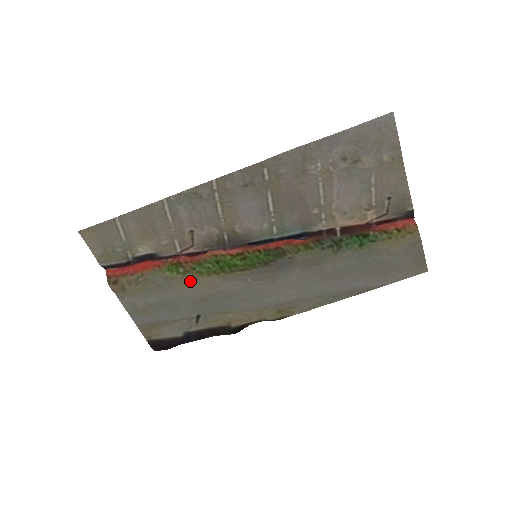
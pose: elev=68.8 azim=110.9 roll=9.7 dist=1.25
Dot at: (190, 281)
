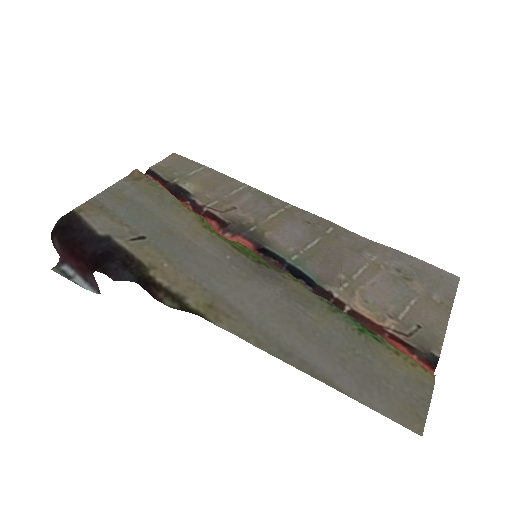
Dot at: (186, 217)
